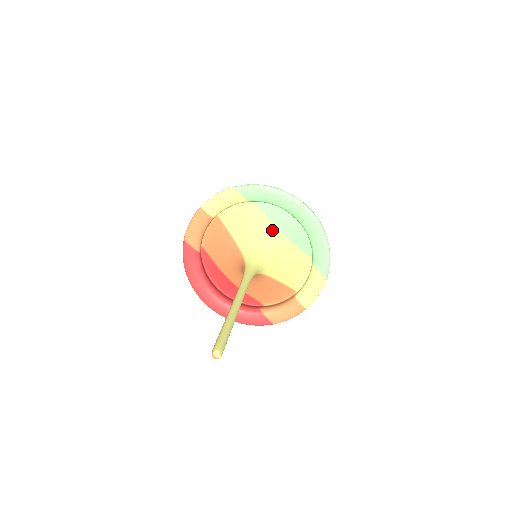
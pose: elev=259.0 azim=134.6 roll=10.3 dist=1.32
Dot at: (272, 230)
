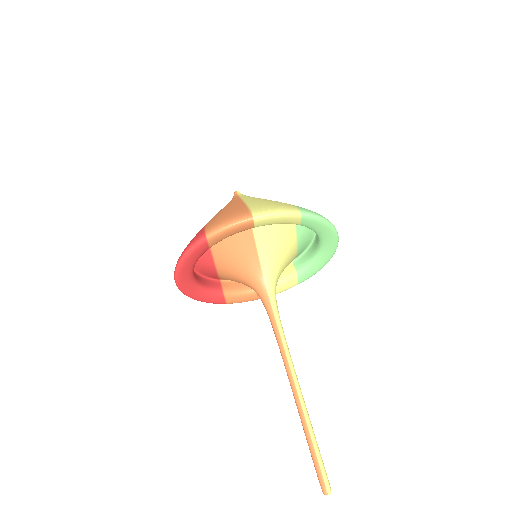
Dot at: (294, 249)
